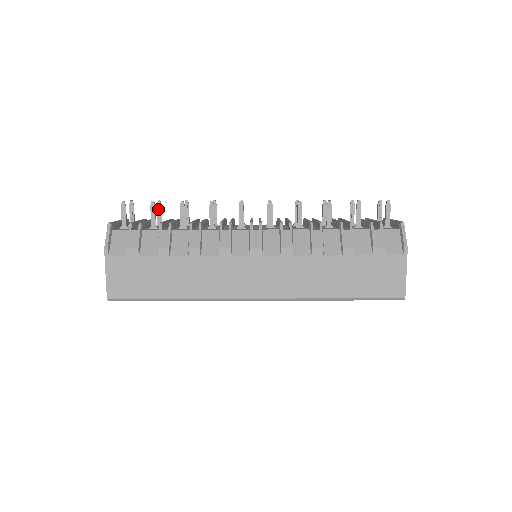
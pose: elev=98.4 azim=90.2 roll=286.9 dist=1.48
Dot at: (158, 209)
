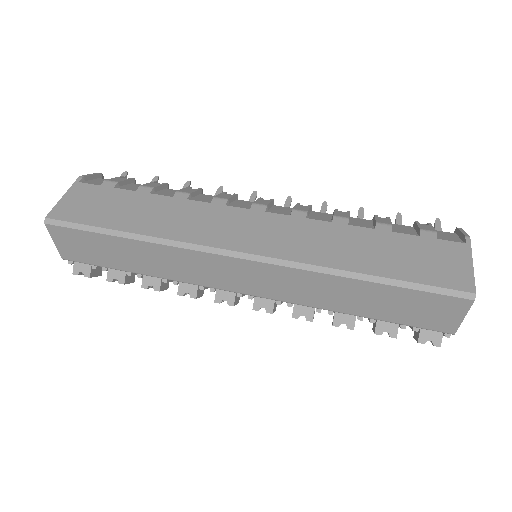
Dot at: occluded
